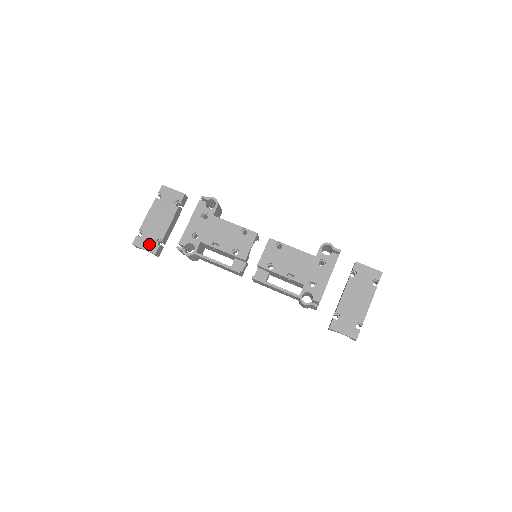
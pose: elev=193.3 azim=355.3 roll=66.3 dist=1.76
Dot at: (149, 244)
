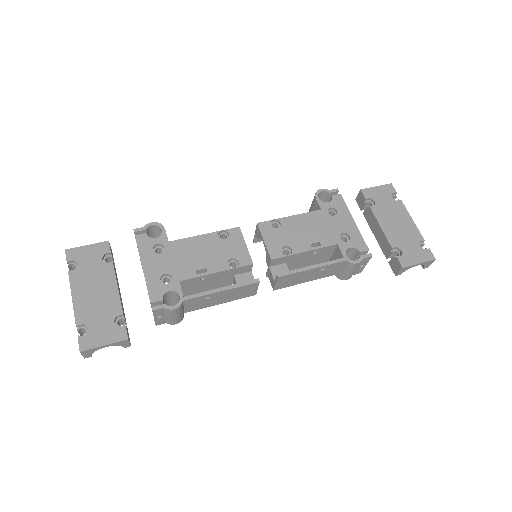
Dot at: (107, 333)
